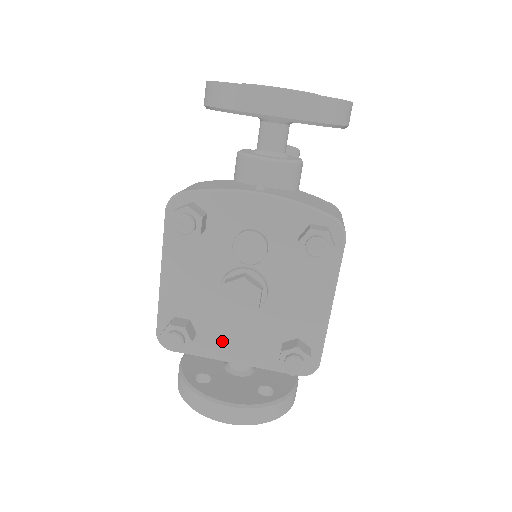
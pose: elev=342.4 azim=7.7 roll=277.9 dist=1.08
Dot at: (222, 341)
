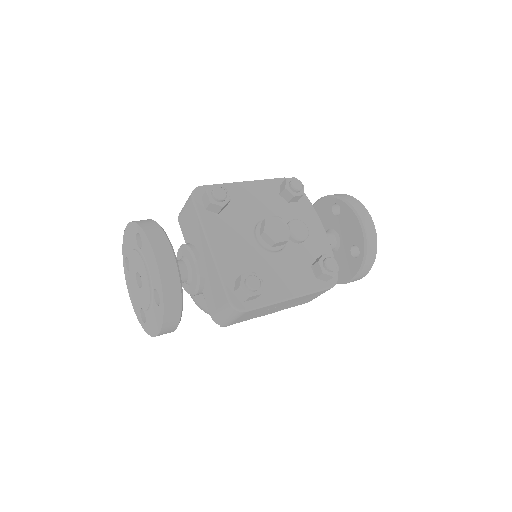
Dot at: (223, 233)
